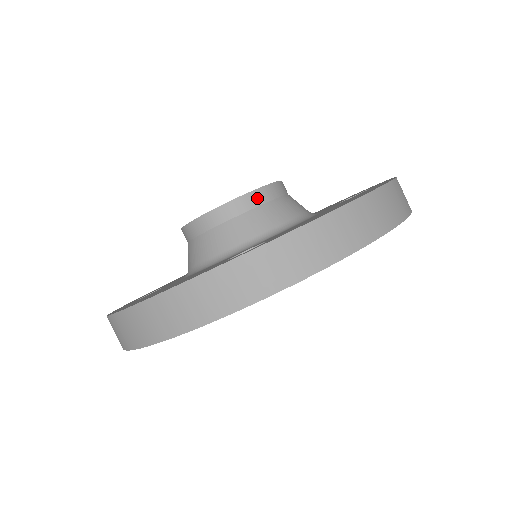
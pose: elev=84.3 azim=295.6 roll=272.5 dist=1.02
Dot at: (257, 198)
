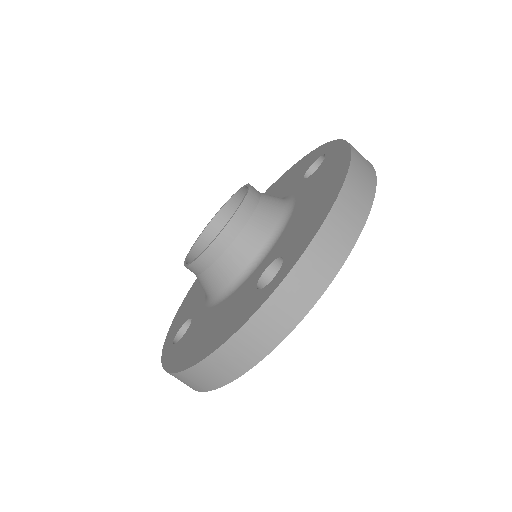
Dot at: (243, 215)
